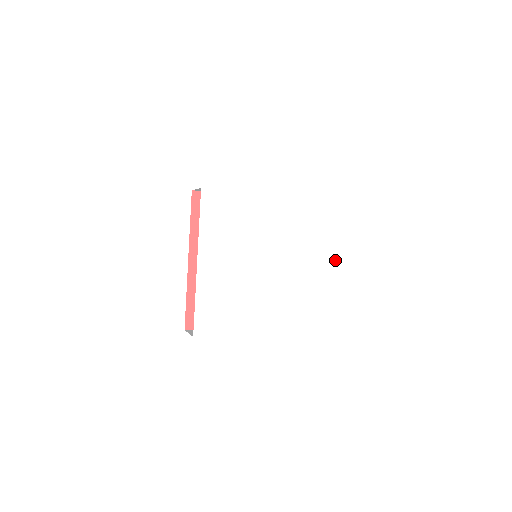
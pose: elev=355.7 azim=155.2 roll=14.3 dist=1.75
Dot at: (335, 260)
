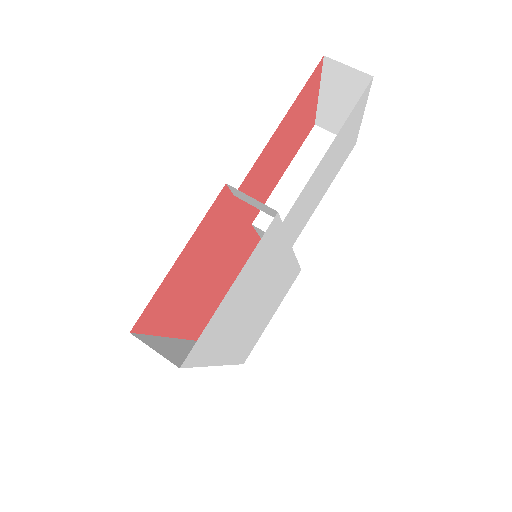
Dot at: (351, 148)
